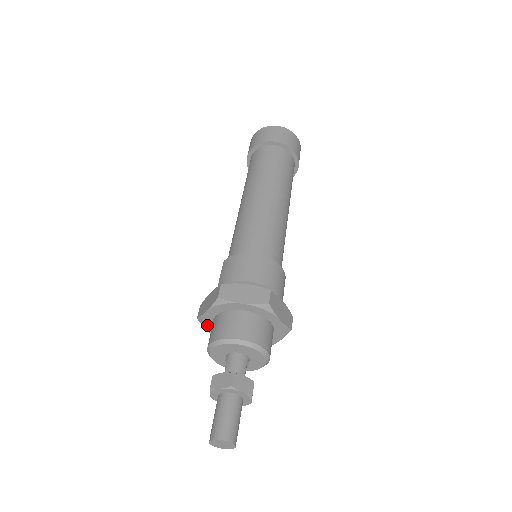
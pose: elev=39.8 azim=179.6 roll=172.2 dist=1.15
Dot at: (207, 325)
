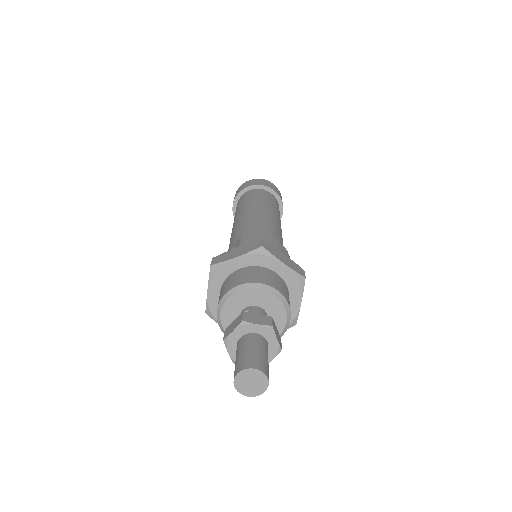
Dot at: (216, 278)
